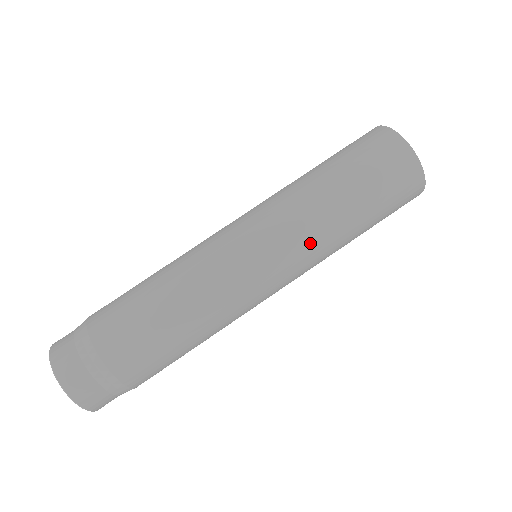
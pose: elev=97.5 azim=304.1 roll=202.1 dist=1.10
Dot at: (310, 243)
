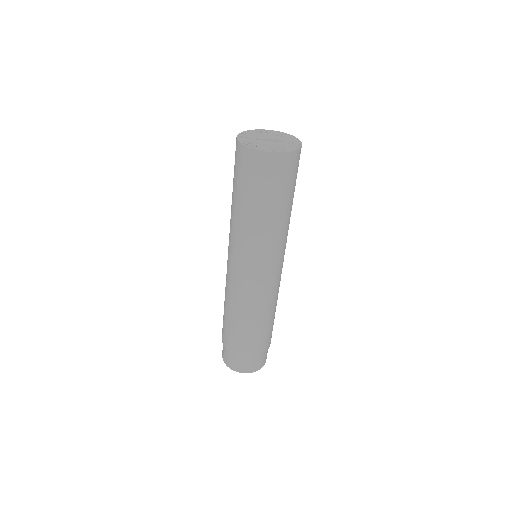
Dot at: occluded
